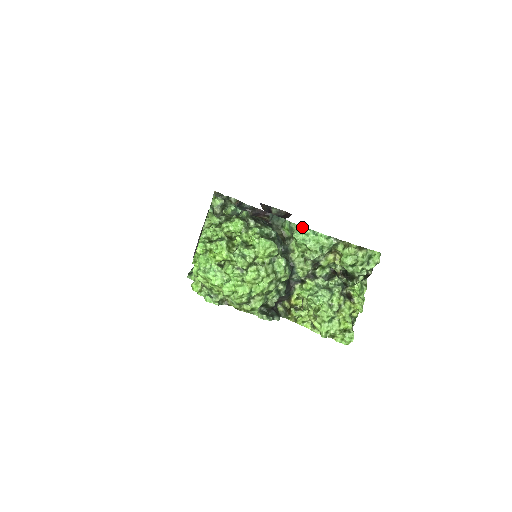
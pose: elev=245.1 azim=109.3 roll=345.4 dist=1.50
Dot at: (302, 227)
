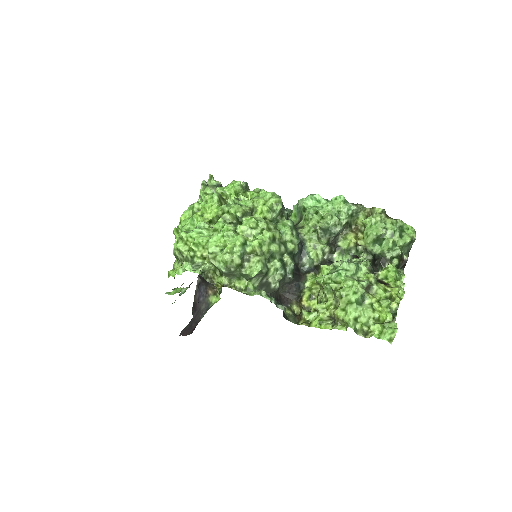
Dot at: (312, 194)
